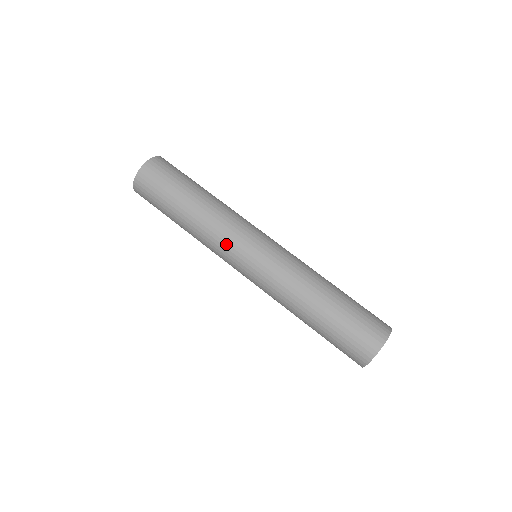
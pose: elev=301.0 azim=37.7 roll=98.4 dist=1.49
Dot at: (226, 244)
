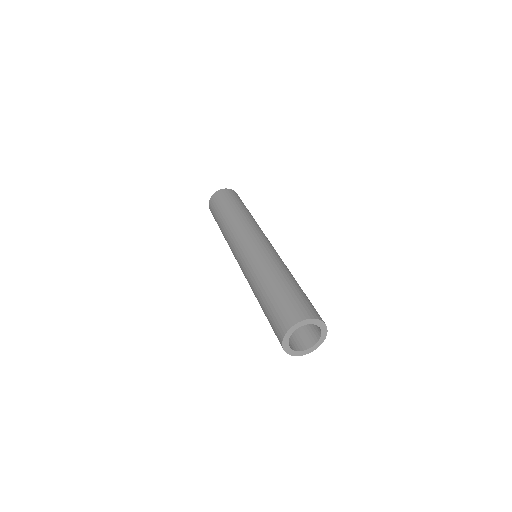
Dot at: (236, 236)
